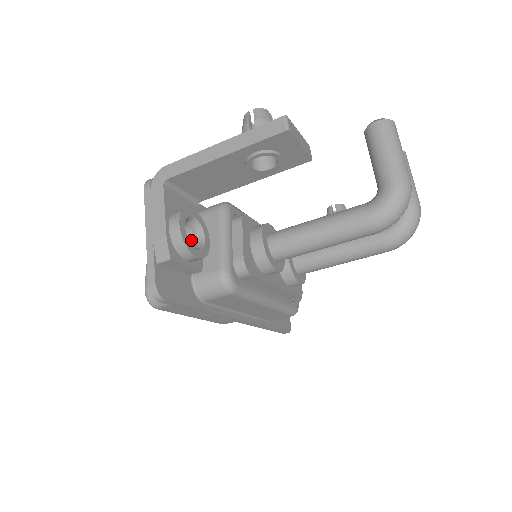
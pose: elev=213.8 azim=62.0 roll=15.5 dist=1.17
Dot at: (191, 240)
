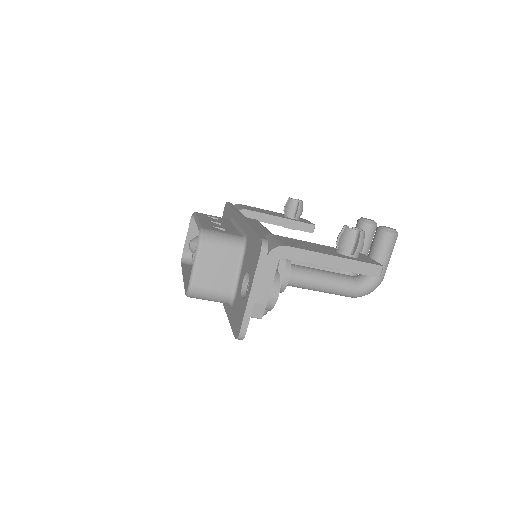
Dot at: occluded
